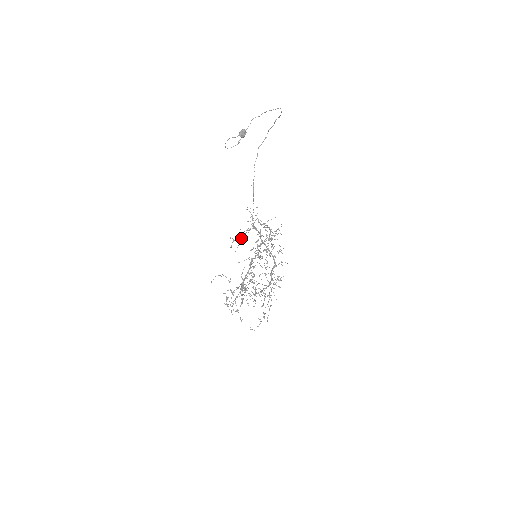
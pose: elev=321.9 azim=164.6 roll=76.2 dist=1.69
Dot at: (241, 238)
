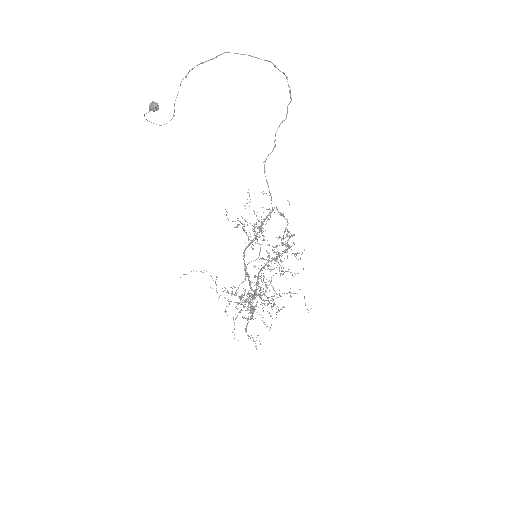
Dot at: occluded
